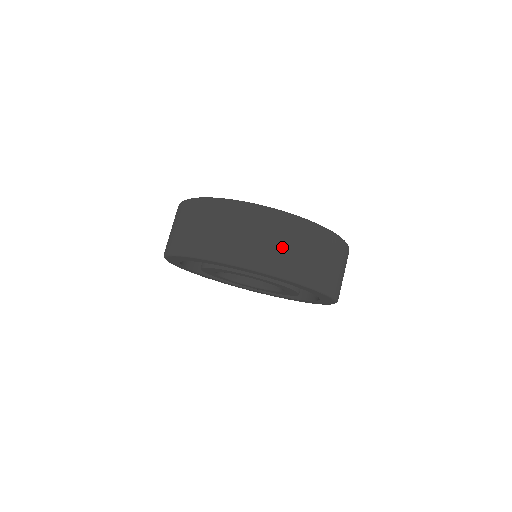
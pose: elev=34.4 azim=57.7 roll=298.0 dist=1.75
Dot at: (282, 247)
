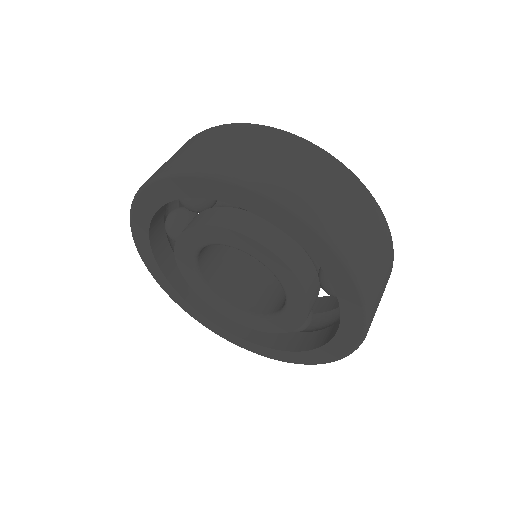
Dot at: (352, 219)
